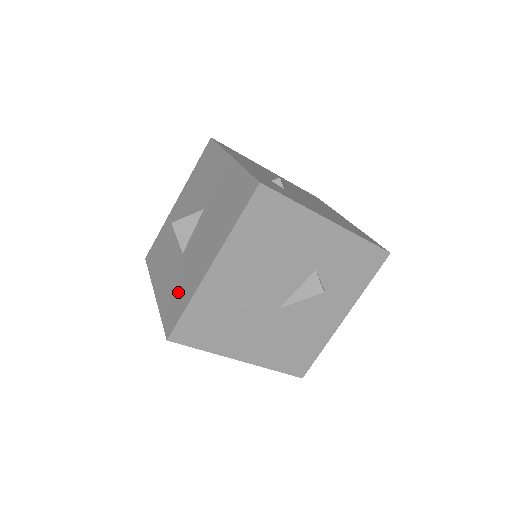
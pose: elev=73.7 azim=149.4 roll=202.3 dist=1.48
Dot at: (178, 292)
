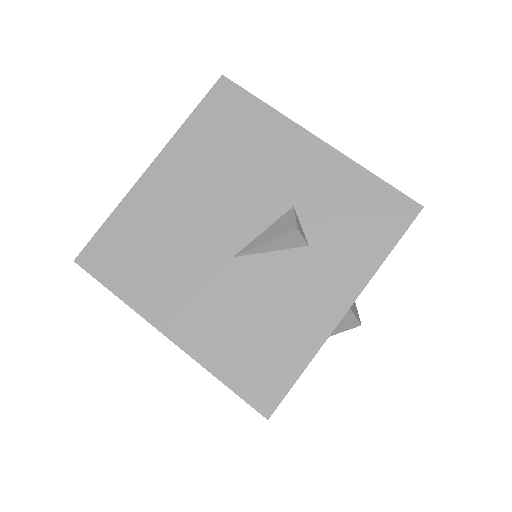
Dot at: occluded
